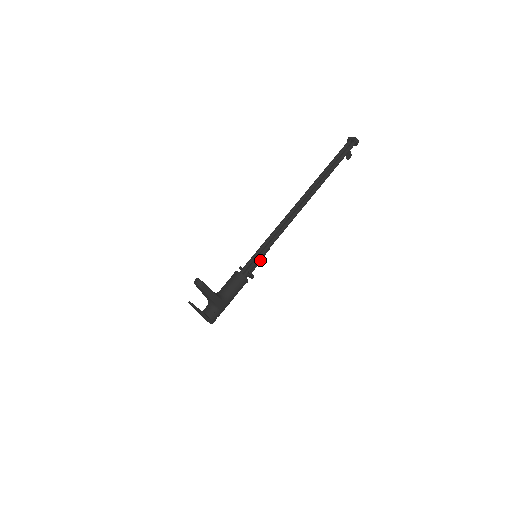
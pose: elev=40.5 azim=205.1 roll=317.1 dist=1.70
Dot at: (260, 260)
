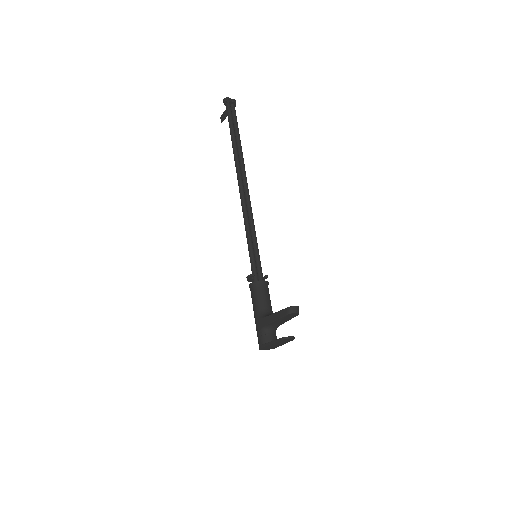
Dot at: occluded
